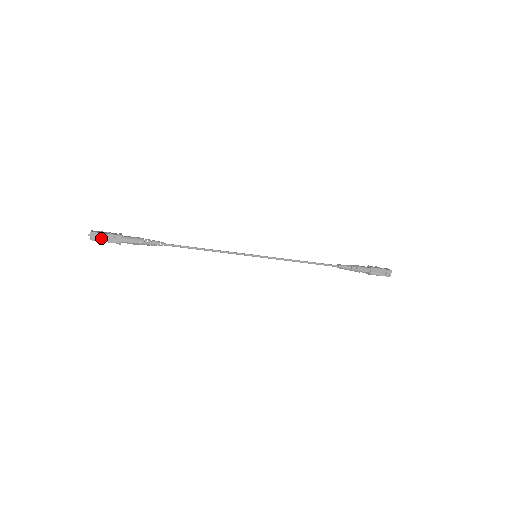
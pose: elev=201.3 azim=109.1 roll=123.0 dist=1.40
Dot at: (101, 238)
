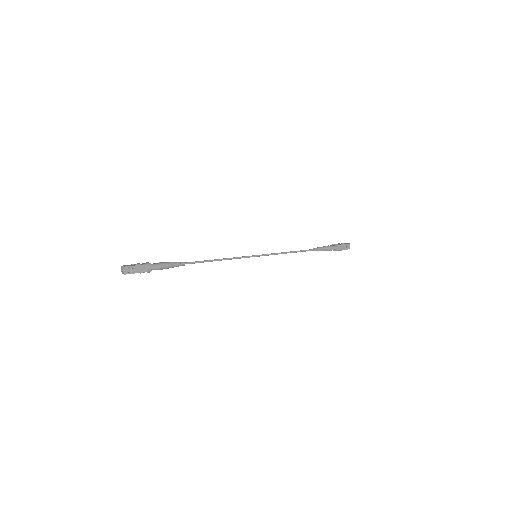
Dot at: (134, 270)
